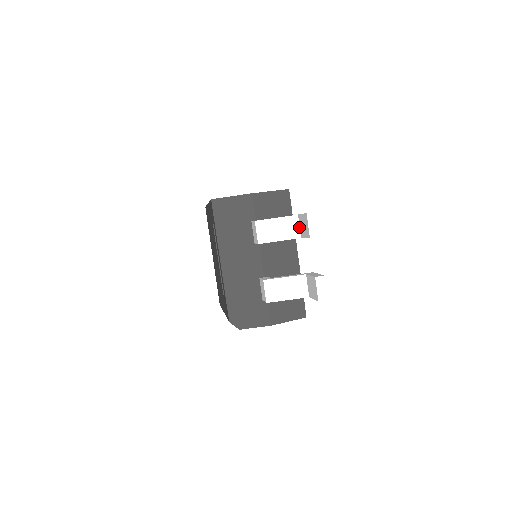
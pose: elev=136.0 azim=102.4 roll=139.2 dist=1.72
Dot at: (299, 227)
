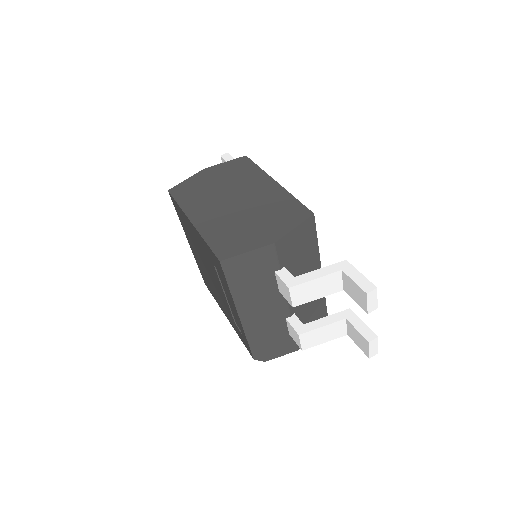
Dot at: (342, 281)
